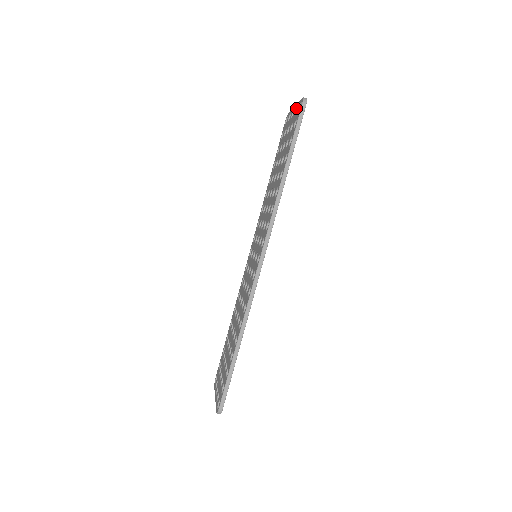
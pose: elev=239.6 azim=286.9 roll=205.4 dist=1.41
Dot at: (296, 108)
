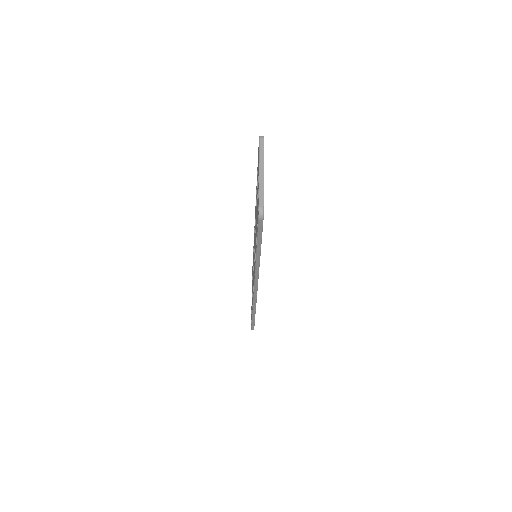
Dot at: (258, 188)
